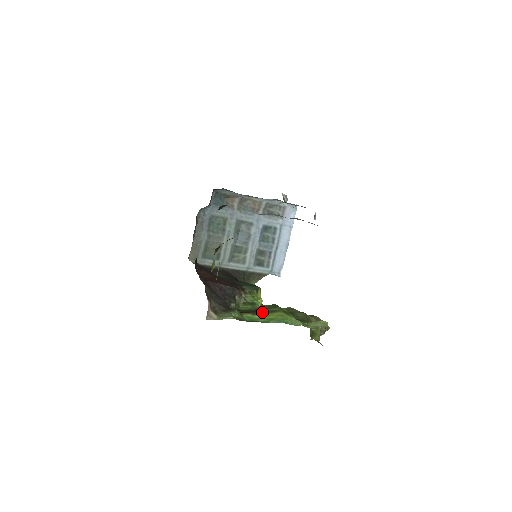
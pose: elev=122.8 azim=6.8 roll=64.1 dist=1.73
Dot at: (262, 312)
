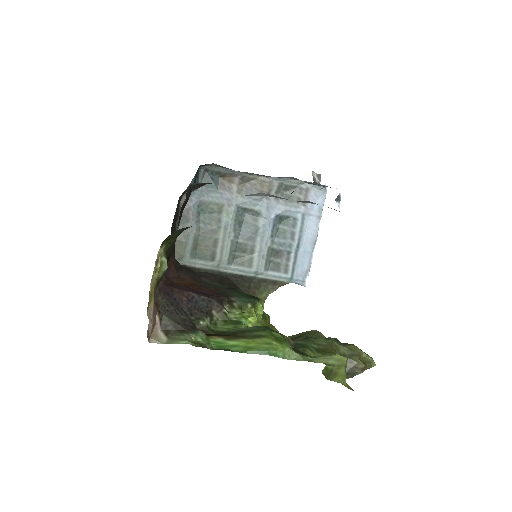
Dot at: (240, 336)
